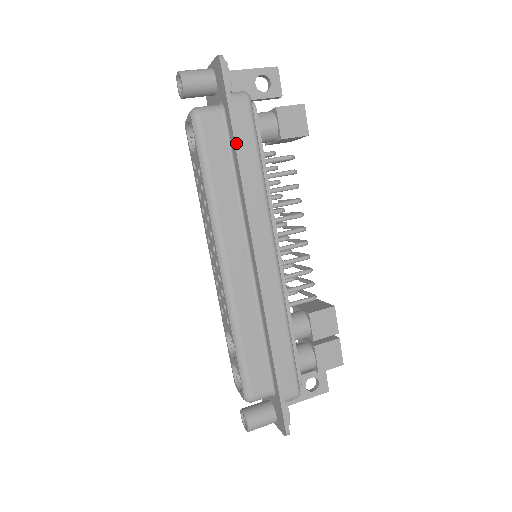
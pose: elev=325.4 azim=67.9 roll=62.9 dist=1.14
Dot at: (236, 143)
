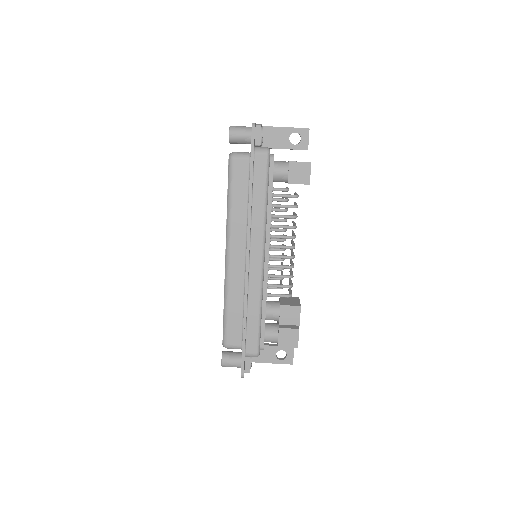
Dot at: (250, 182)
